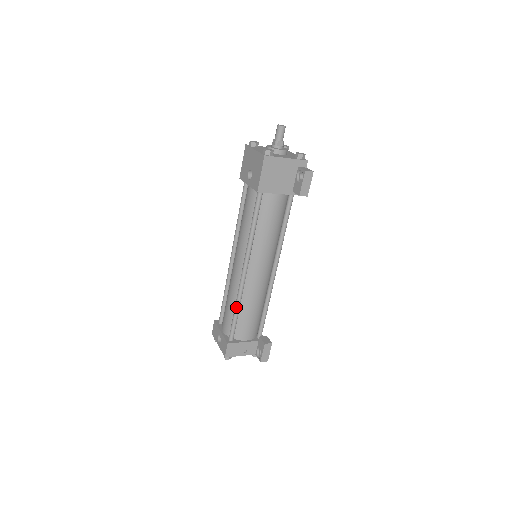
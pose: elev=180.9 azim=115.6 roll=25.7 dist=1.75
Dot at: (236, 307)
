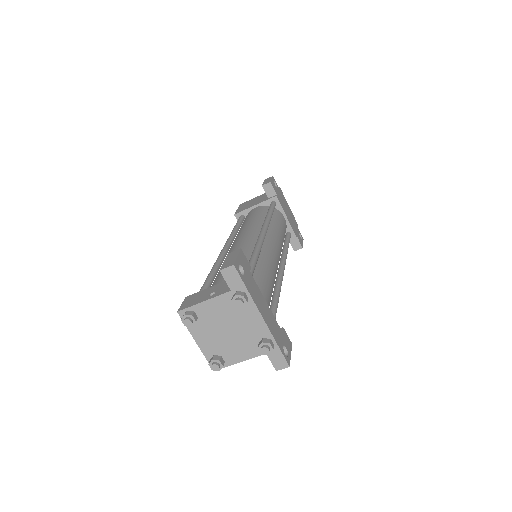
Dot at: occluded
